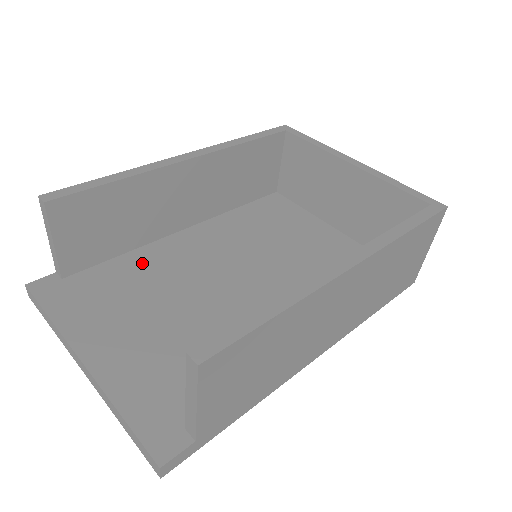
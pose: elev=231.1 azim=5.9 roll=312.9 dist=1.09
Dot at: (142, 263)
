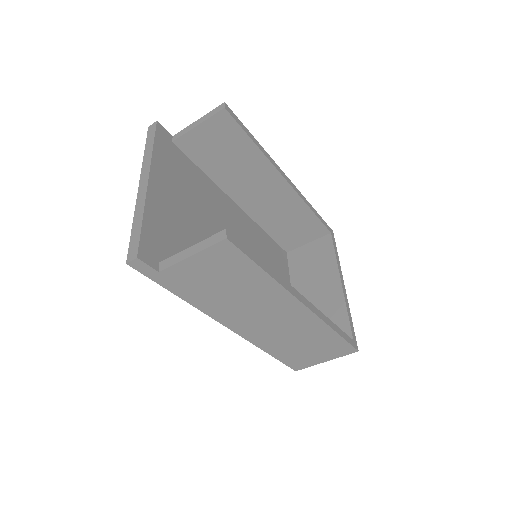
Dot at: (207, 187)
